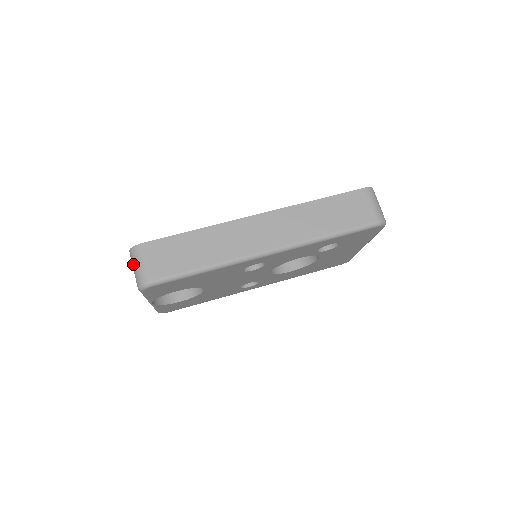
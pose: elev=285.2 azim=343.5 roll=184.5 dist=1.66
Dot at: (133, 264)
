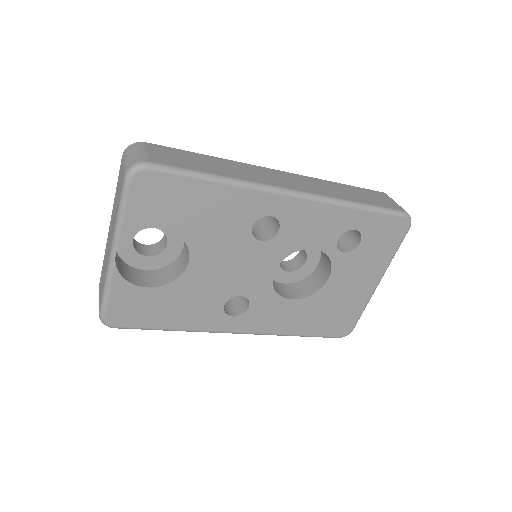
Dot at: (127, 156)
